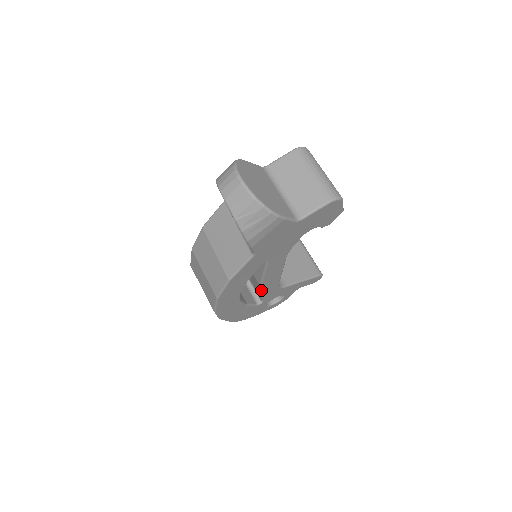
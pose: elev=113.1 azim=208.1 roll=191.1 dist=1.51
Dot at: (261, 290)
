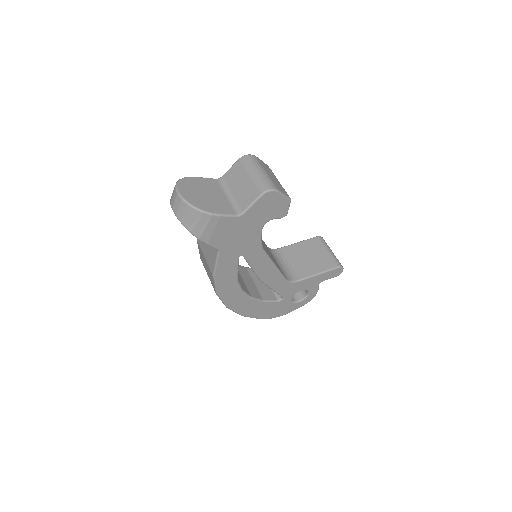
Dot at: (267, 285)
